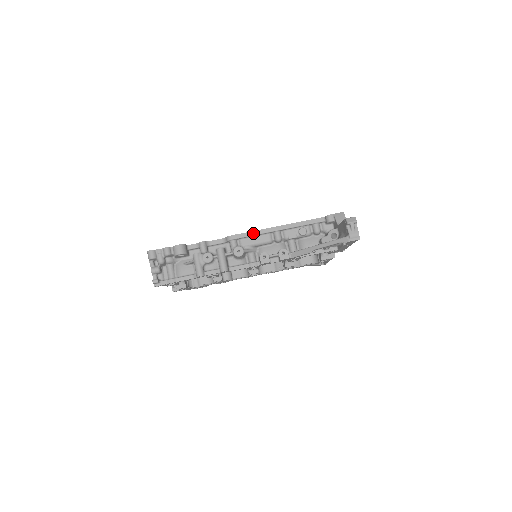
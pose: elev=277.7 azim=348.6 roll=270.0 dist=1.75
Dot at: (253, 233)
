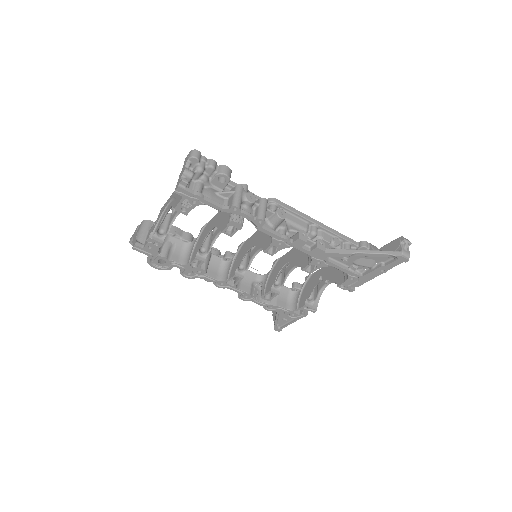
Dot at: (296, 211)
